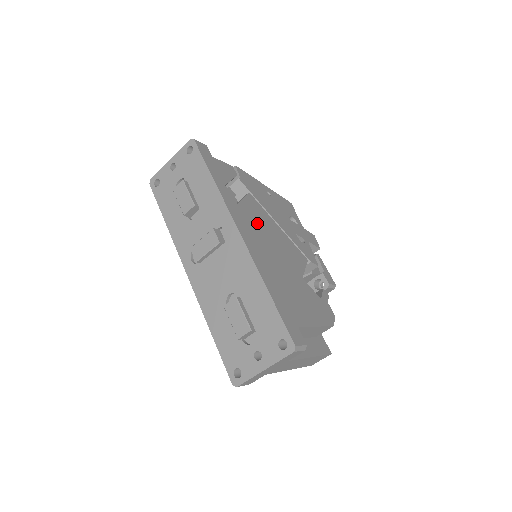
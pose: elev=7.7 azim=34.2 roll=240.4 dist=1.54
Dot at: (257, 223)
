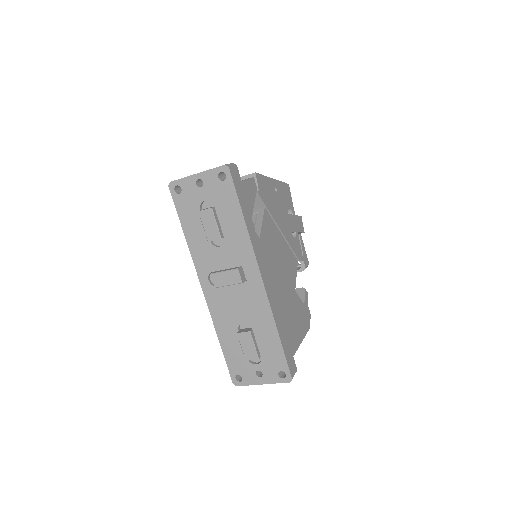
Dot at: (271, 250)
